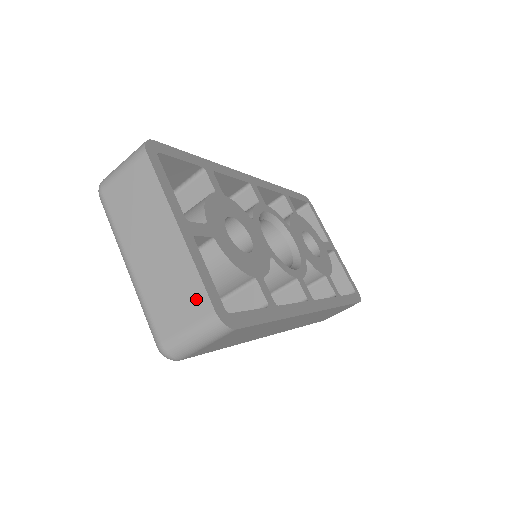
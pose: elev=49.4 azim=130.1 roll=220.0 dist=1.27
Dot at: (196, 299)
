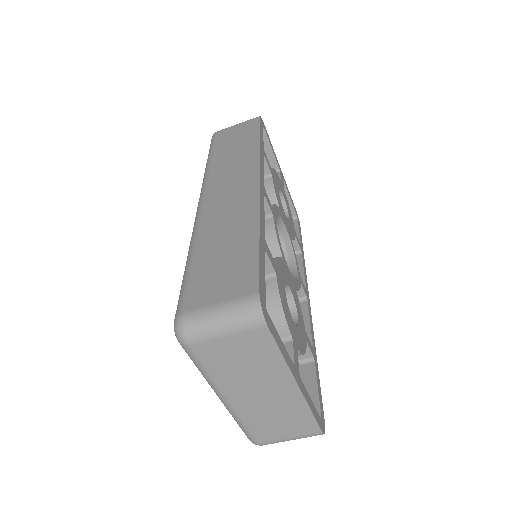
Dot at: (305, 426)
